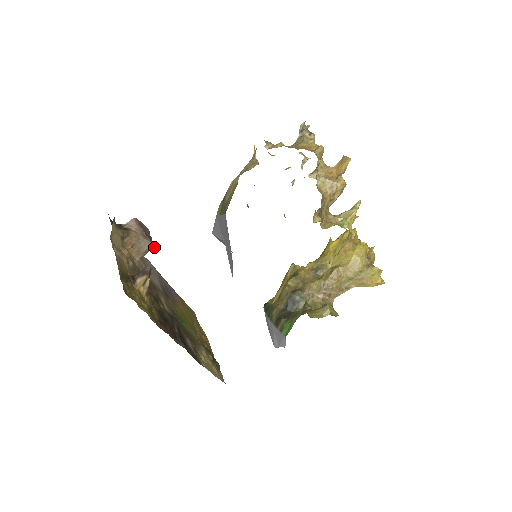
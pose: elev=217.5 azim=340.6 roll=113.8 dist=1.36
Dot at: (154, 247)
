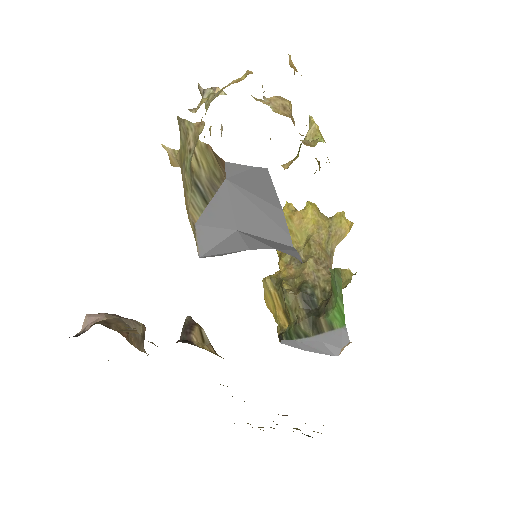
Dot at: (145, 328)
